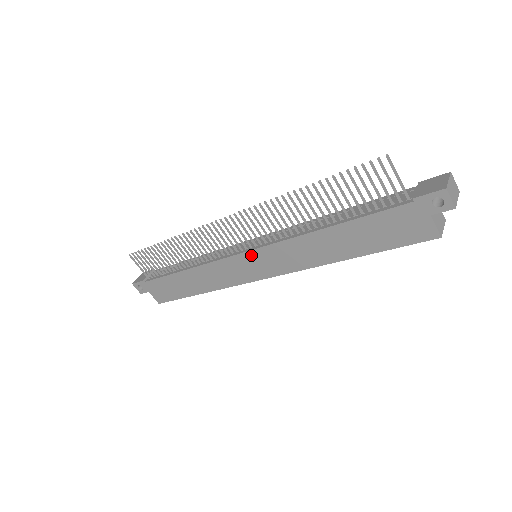
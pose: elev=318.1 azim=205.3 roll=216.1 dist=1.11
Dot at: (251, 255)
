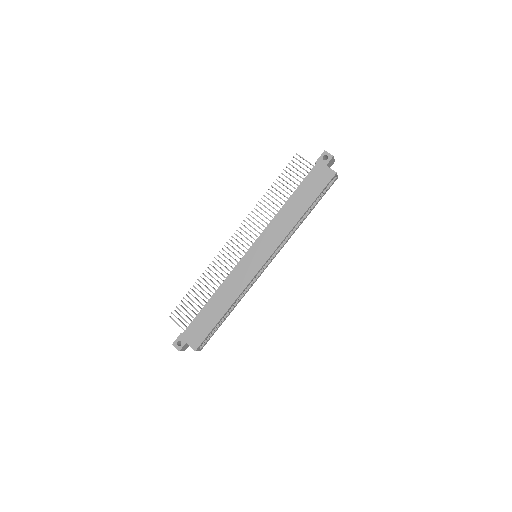
Dot at: (252, 249)
